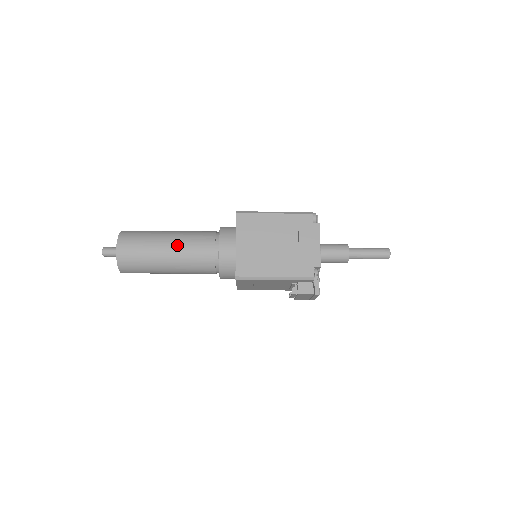
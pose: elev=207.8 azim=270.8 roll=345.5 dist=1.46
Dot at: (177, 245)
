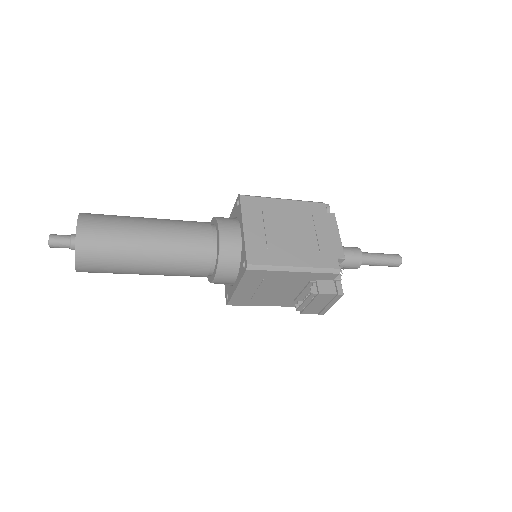
Dot at: (163, 229)
